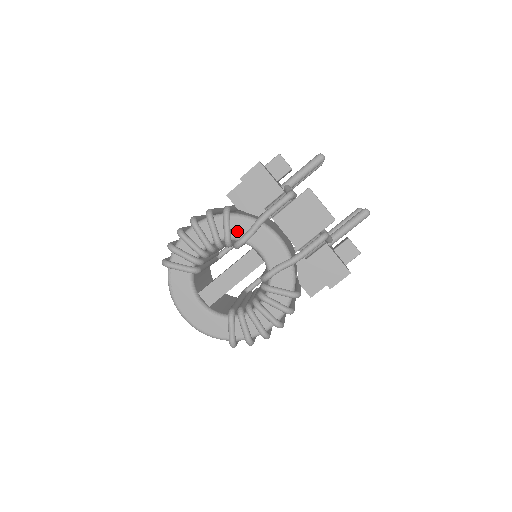
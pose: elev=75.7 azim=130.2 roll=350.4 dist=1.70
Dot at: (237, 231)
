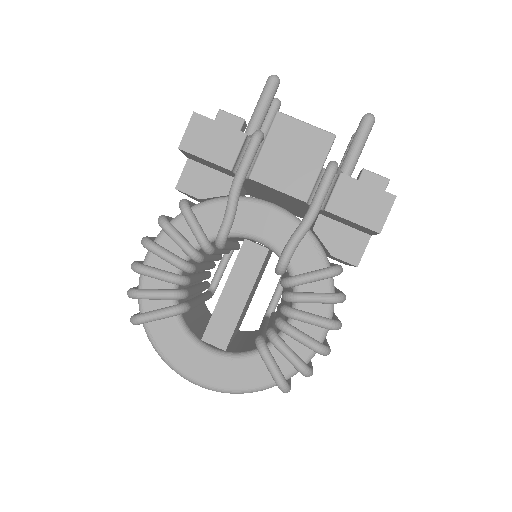
Dot at: (211, 225)
